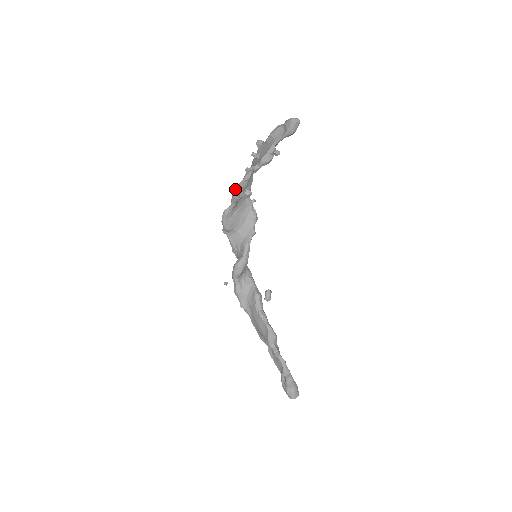
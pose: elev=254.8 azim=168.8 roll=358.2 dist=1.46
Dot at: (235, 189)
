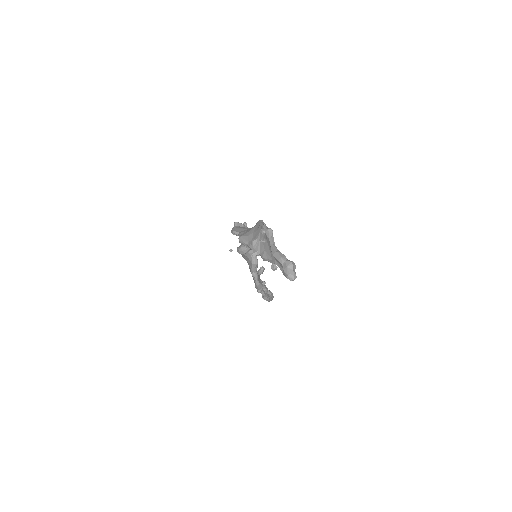
Dot at: (241, 242)
